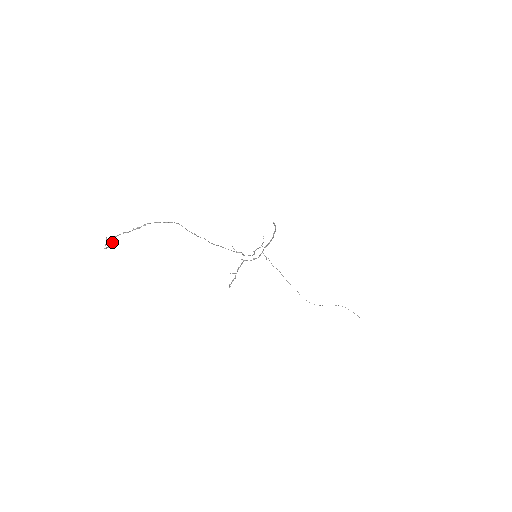
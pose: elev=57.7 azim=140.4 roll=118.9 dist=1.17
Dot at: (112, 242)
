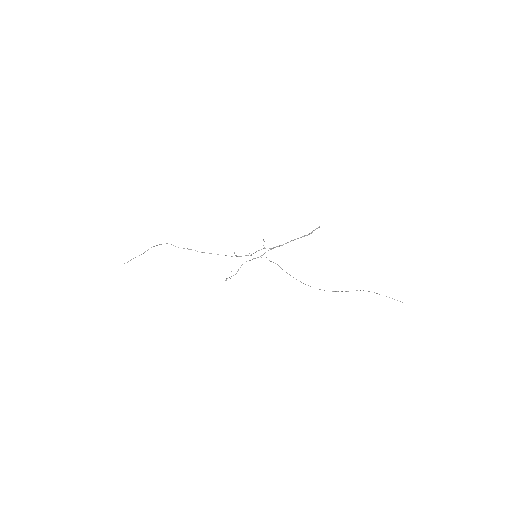
Dot at: (130, 260)
